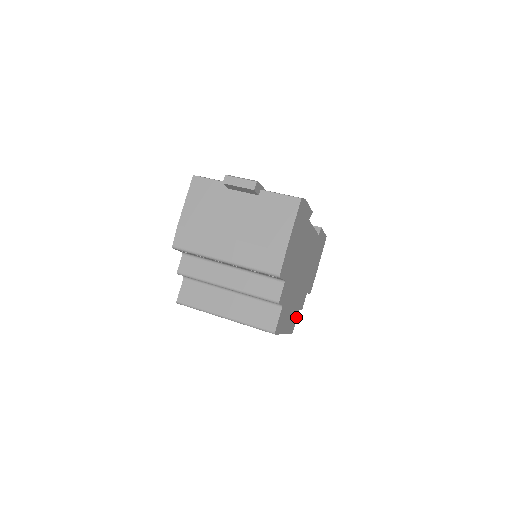
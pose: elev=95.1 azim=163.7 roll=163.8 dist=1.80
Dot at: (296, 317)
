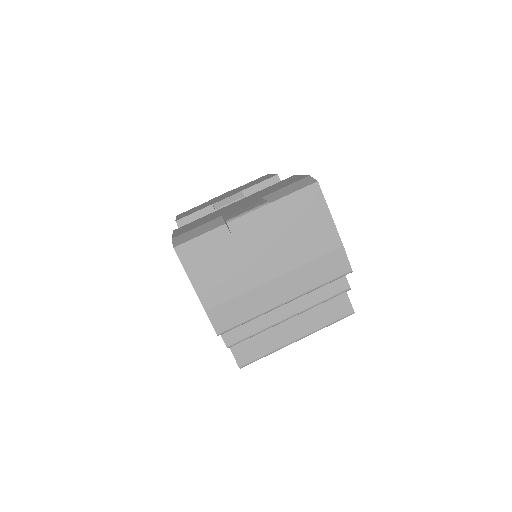
Dot at: occluded
